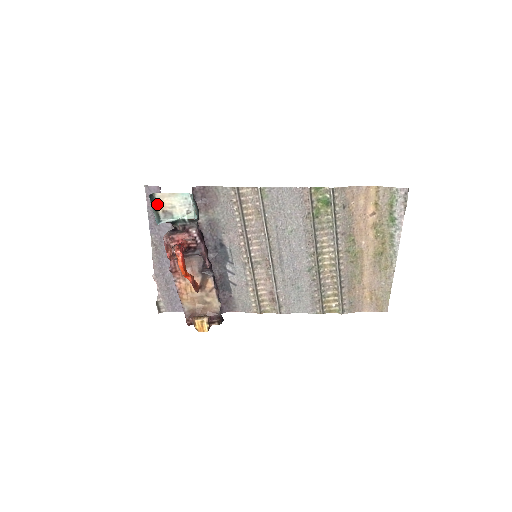
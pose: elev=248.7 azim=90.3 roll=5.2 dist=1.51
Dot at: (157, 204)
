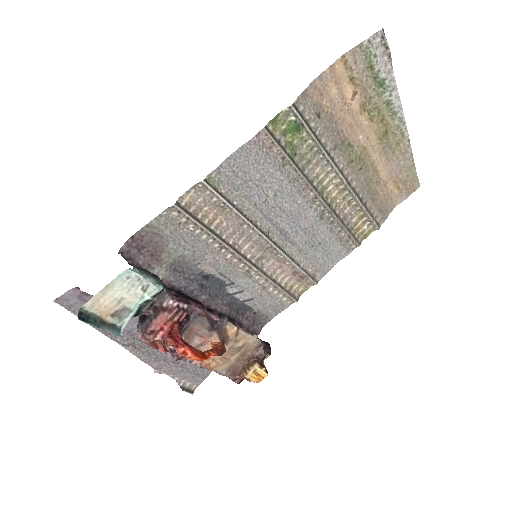
Dot at: (97, 315)
